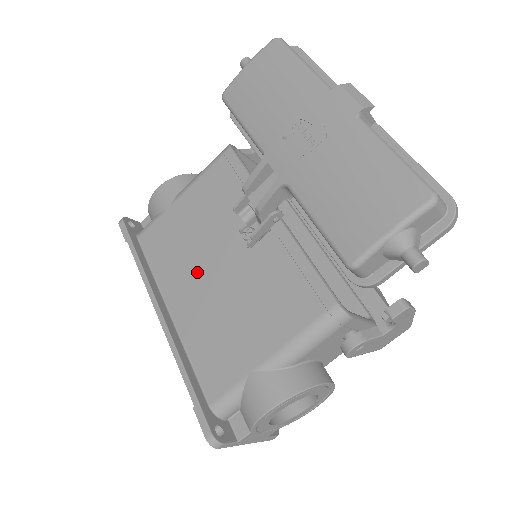
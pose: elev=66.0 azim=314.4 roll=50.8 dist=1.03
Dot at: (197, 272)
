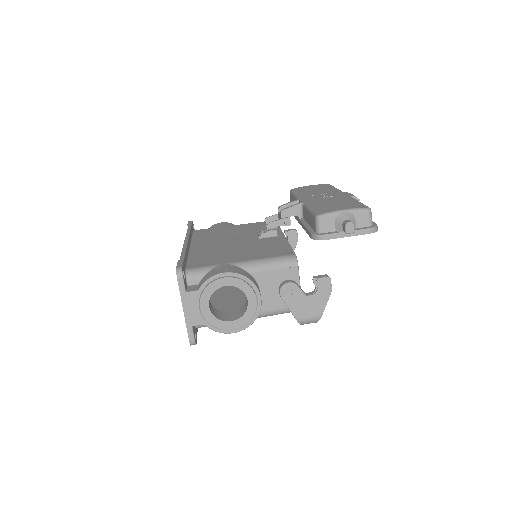
Dot at: (221, 240)
